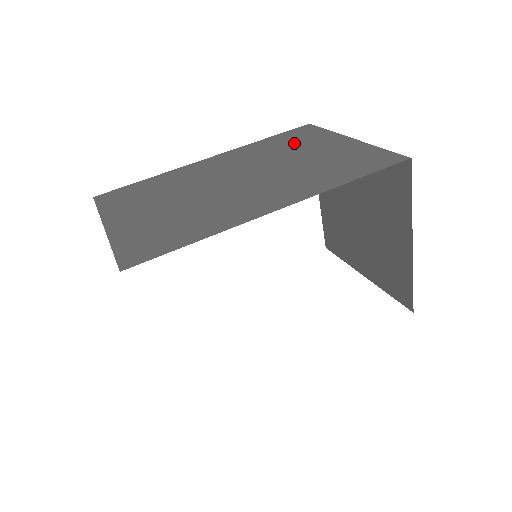
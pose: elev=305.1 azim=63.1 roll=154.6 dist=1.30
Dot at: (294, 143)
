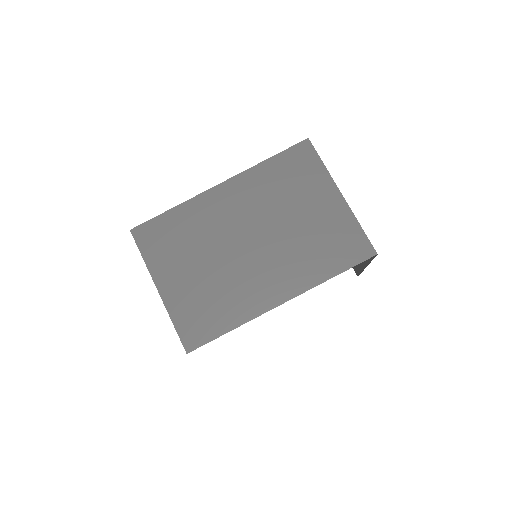
Dot at: (294, 183)
